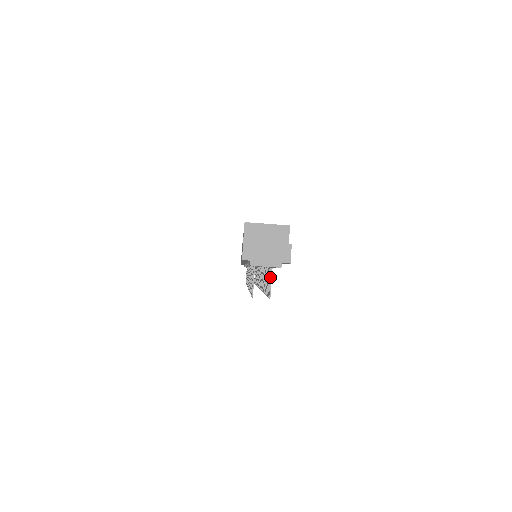
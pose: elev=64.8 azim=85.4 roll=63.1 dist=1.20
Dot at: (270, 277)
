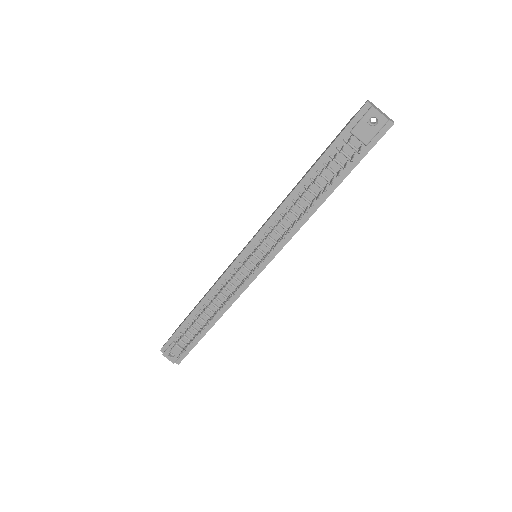
Dot at: occluded
